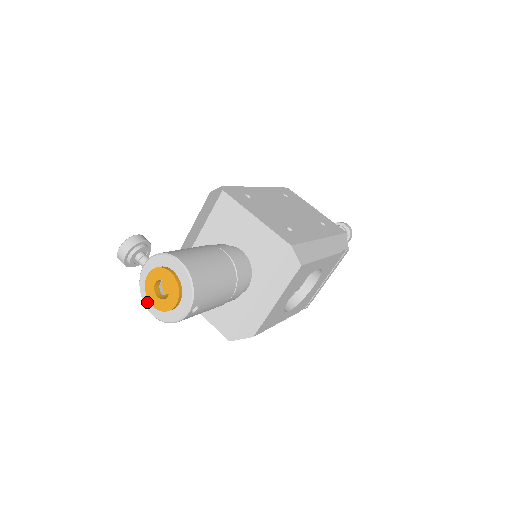
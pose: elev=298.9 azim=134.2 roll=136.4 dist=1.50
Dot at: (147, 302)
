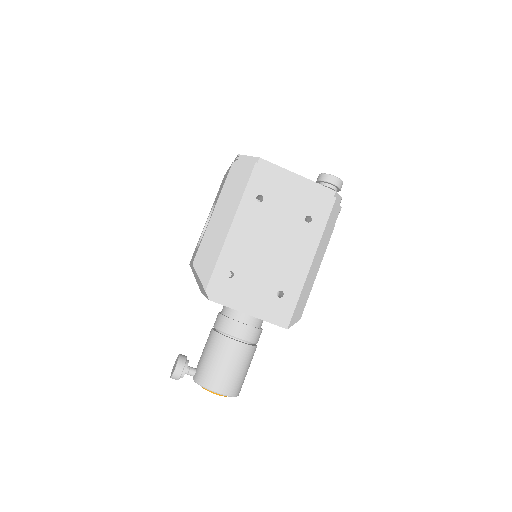
Dot at: occluded
